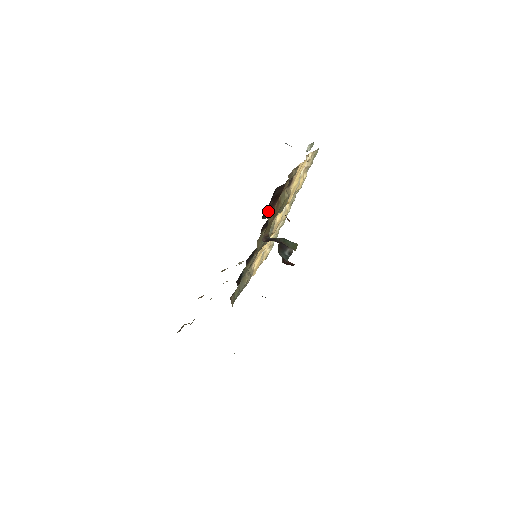
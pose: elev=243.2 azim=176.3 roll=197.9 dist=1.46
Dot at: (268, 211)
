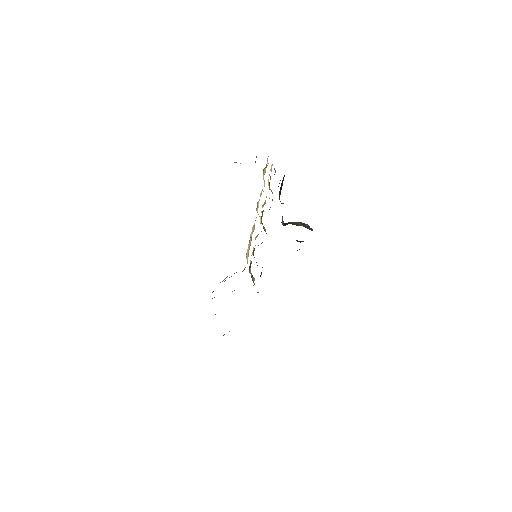
Dot at: occluded
